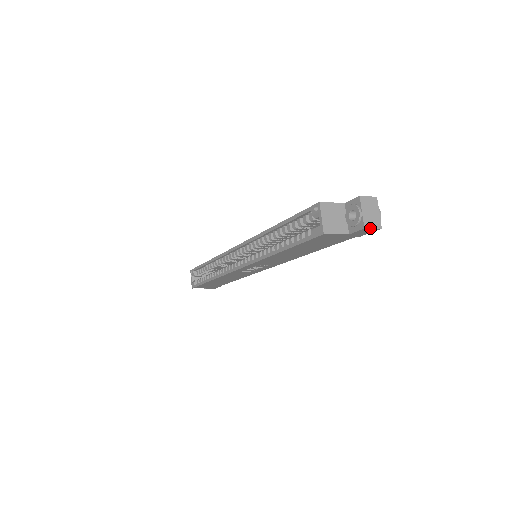
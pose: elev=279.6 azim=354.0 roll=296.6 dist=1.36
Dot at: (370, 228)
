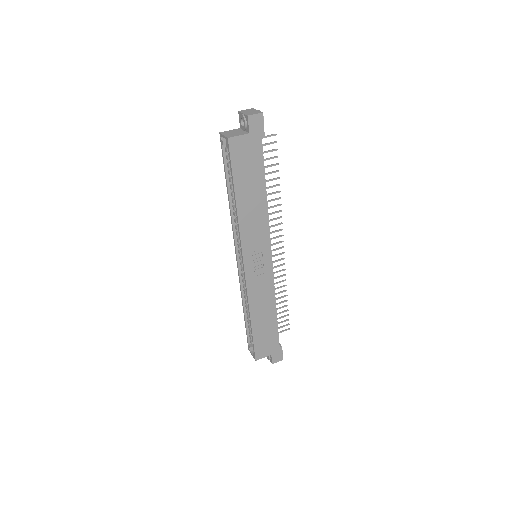
Dot at: (252, 115)
